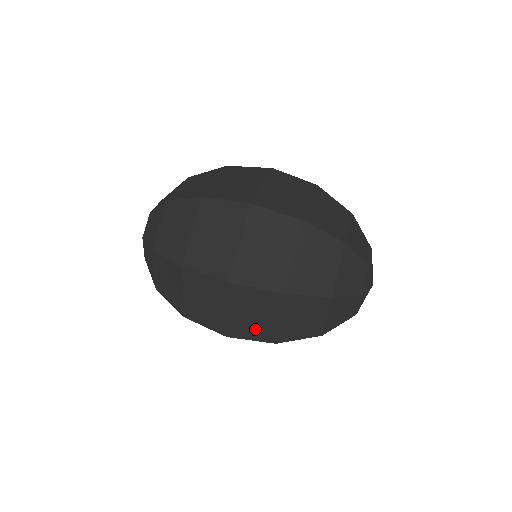
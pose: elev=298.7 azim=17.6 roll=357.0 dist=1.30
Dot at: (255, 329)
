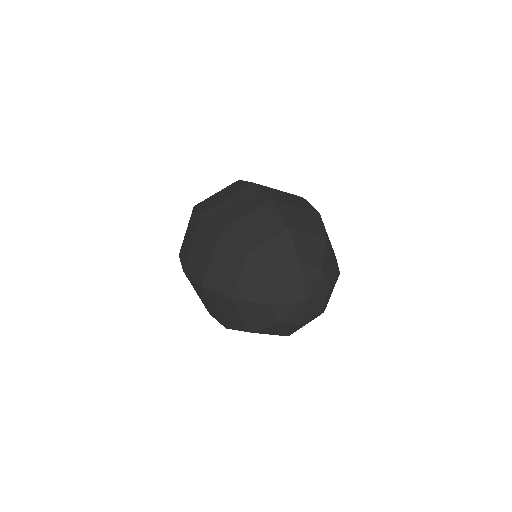
Dot at: (197, 266)
